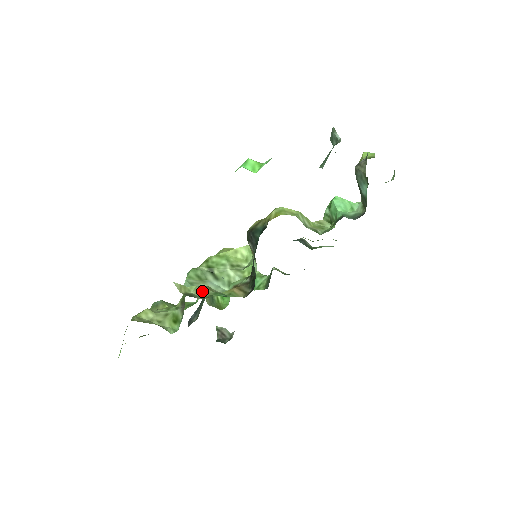
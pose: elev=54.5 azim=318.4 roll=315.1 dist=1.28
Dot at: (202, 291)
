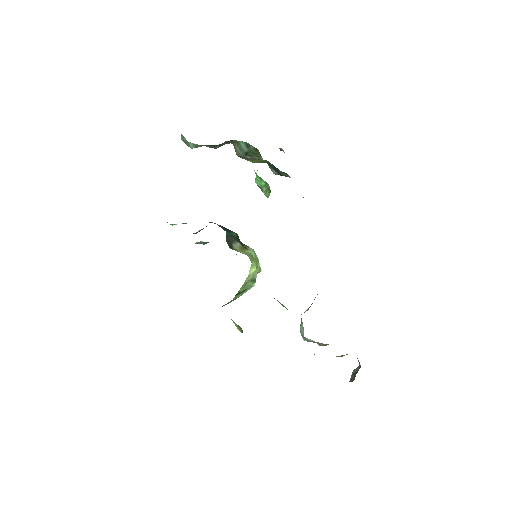
Dot at: occluded
